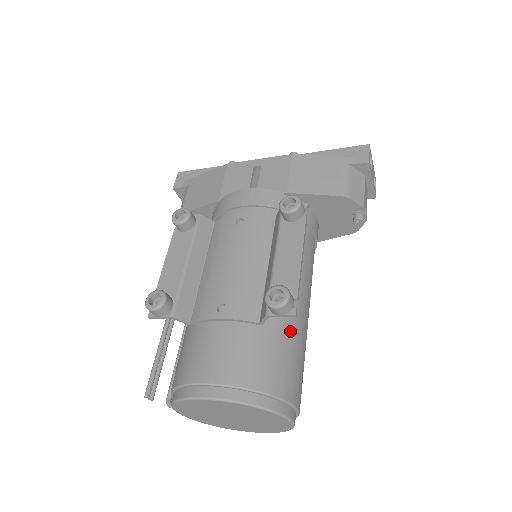
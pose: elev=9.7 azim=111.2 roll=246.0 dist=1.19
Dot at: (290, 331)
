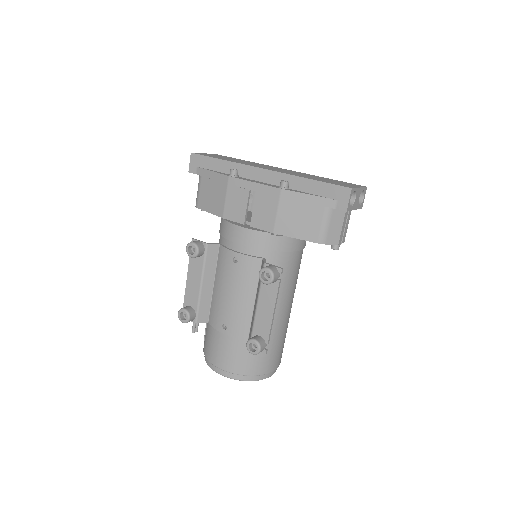
Dot at: (271, 336)
